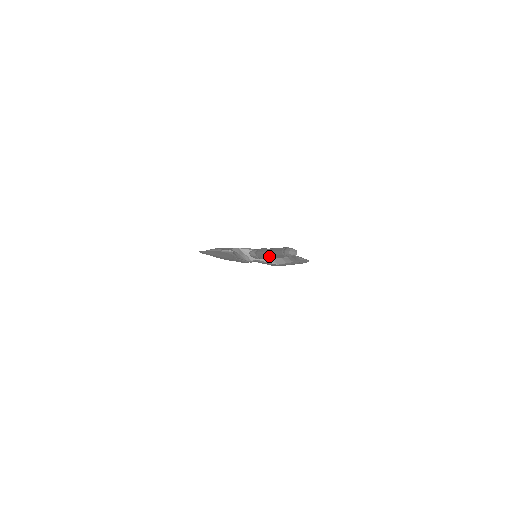
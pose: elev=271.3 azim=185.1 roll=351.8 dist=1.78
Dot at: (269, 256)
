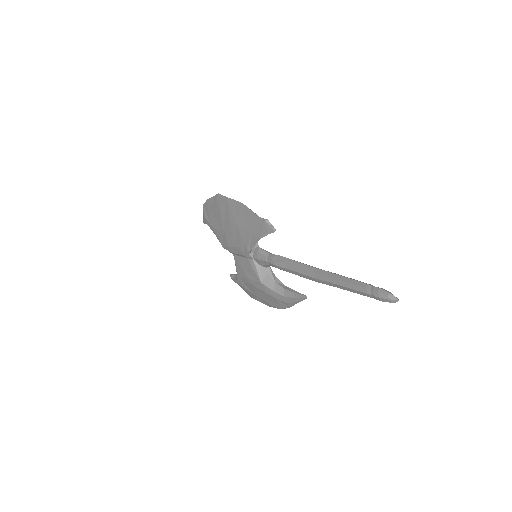
Dot at: (311, 272)
